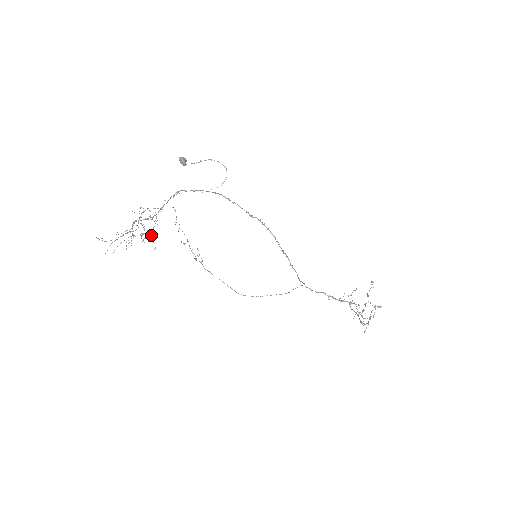
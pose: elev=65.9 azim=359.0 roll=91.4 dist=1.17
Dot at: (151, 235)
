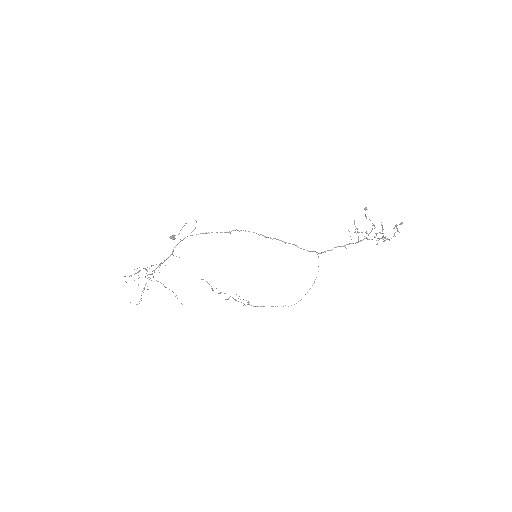
Dot at: (145, 269)
